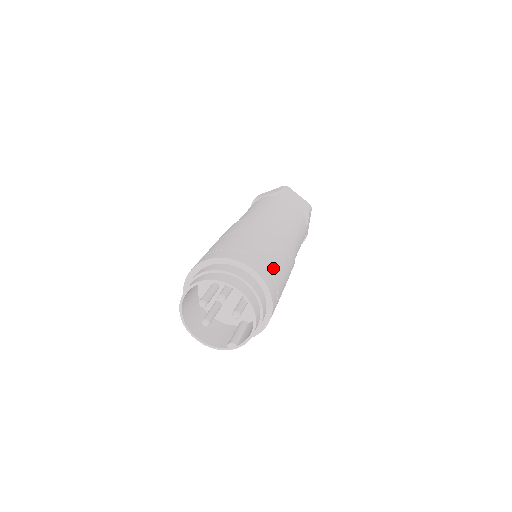
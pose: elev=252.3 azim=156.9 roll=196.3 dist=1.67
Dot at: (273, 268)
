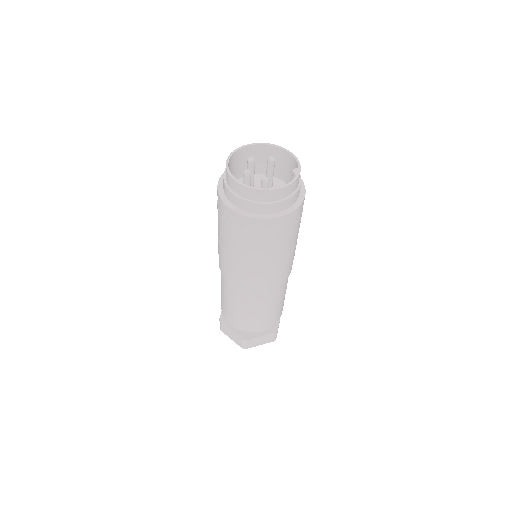
Dot at: occluded
